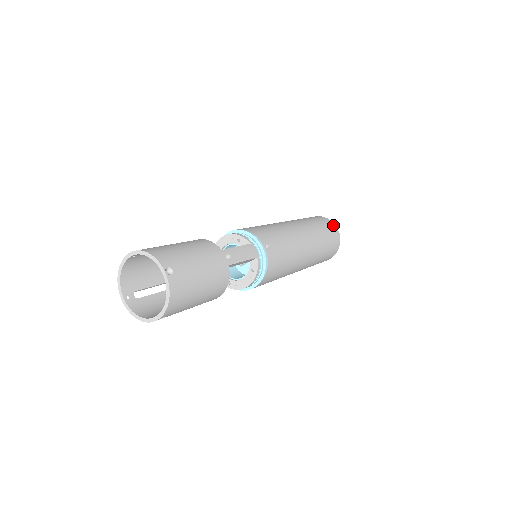
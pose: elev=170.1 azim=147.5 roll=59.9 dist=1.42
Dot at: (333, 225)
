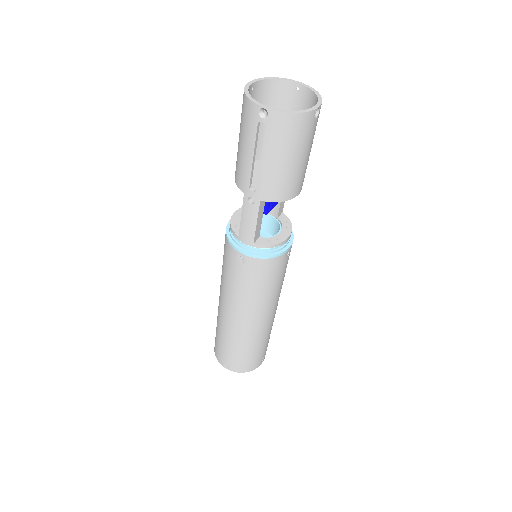
Dot at: occluded
